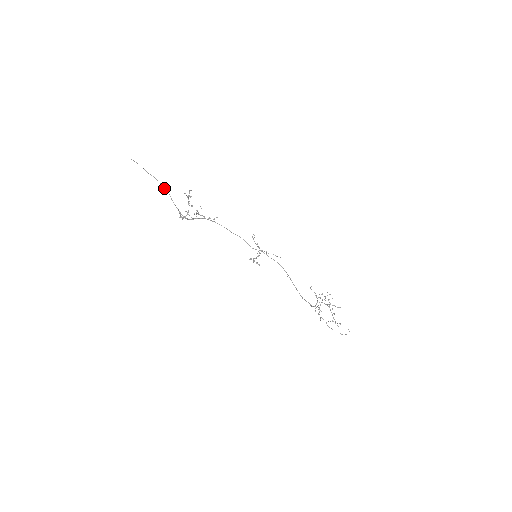
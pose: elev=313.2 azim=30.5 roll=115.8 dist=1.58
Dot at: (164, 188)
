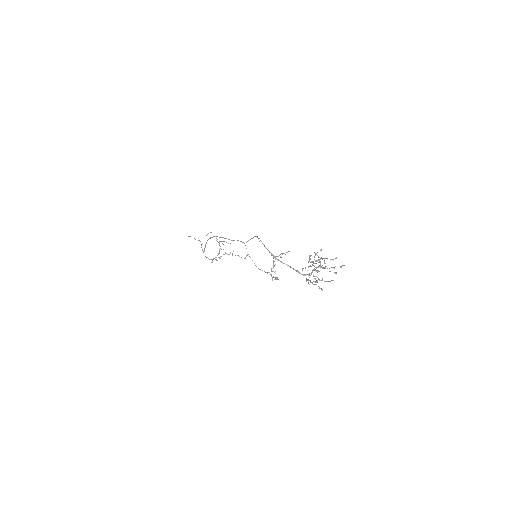
Dot at: occluded
